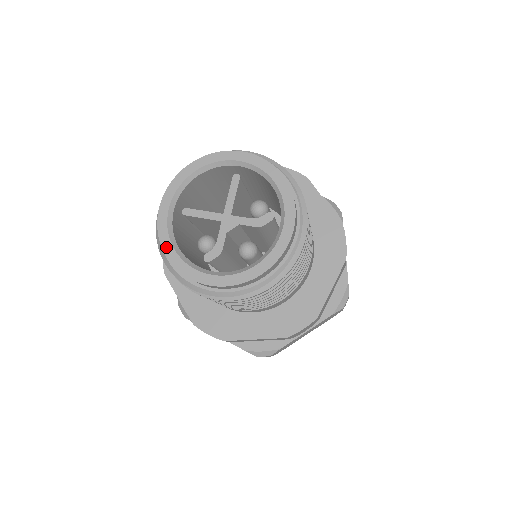
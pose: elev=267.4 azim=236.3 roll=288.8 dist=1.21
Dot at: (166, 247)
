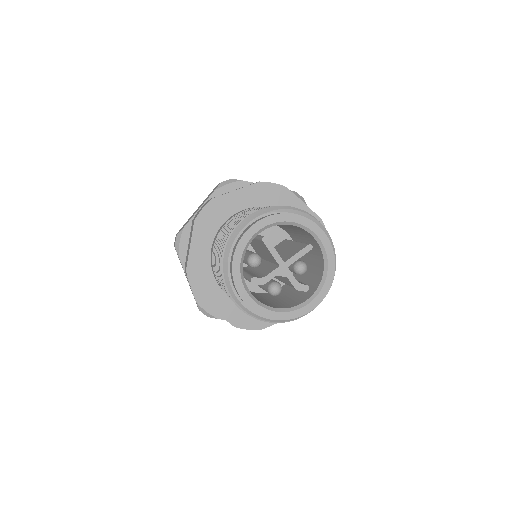
Dot at: (237, 254)
